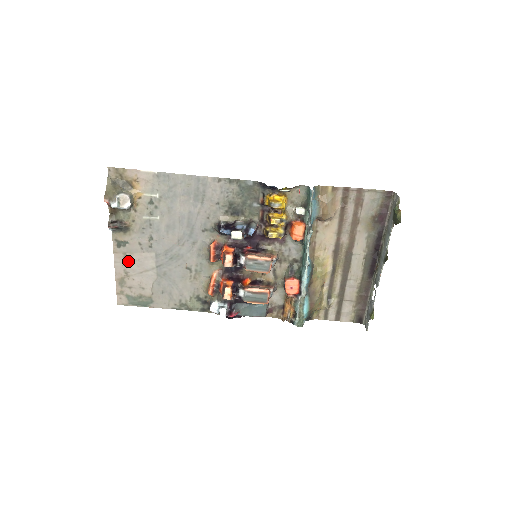
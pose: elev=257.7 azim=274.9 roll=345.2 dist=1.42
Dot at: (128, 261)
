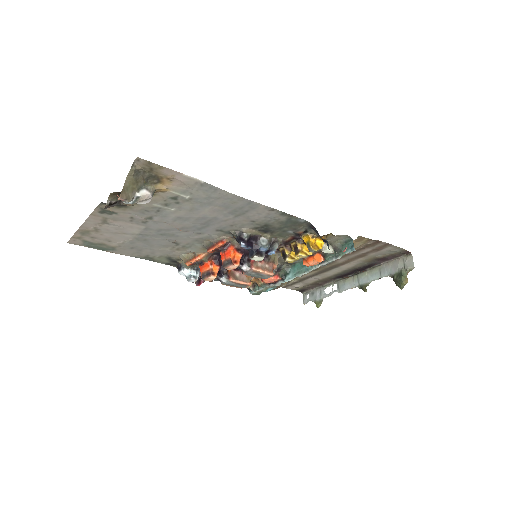
Dot at: (105, 223)
